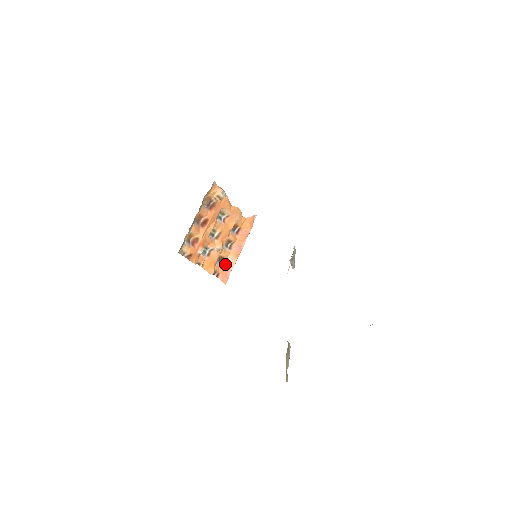
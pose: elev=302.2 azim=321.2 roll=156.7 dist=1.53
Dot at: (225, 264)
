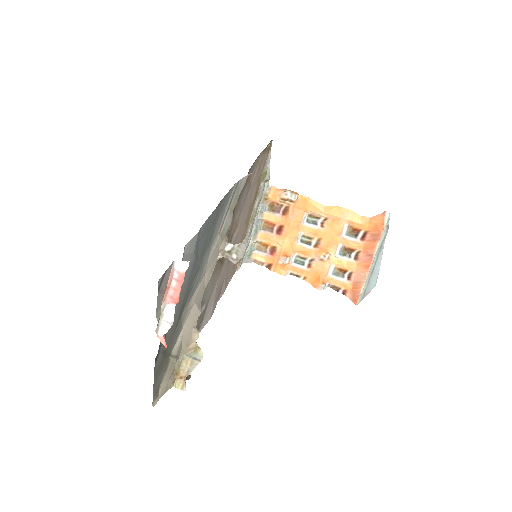
Dot at: (354, 279)
